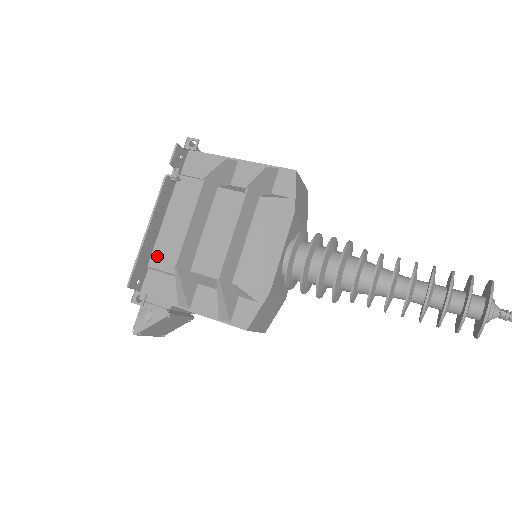
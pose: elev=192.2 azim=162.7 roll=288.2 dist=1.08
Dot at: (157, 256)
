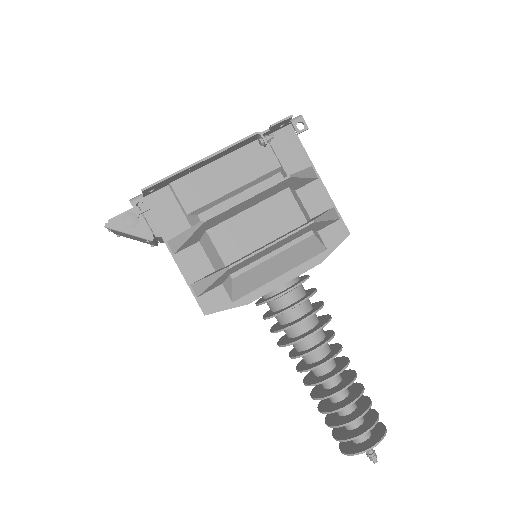
Dot at: (186, 184)
